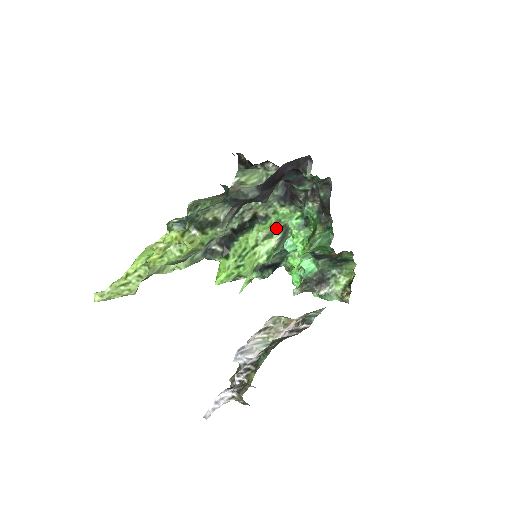
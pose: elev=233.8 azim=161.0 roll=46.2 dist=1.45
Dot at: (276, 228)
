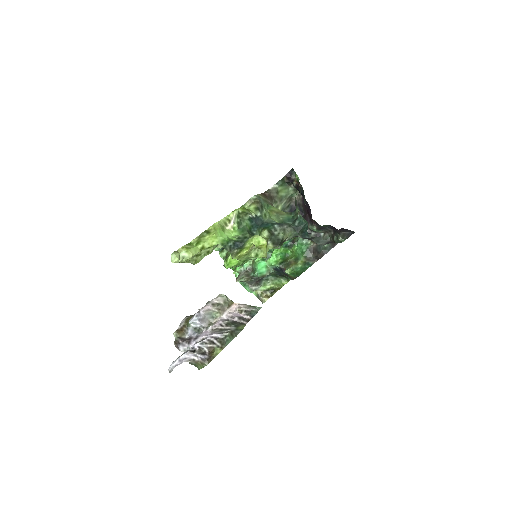
Dot at: occluded
